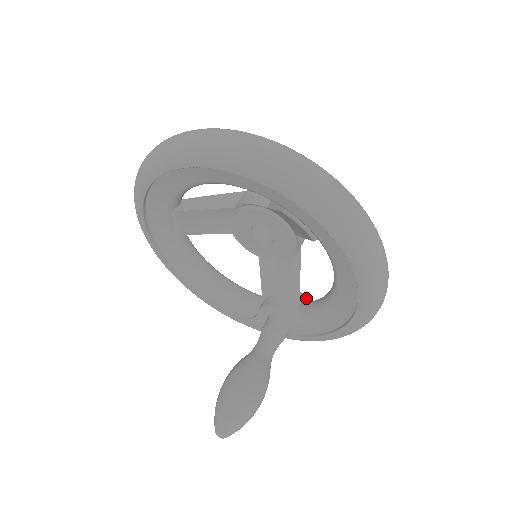
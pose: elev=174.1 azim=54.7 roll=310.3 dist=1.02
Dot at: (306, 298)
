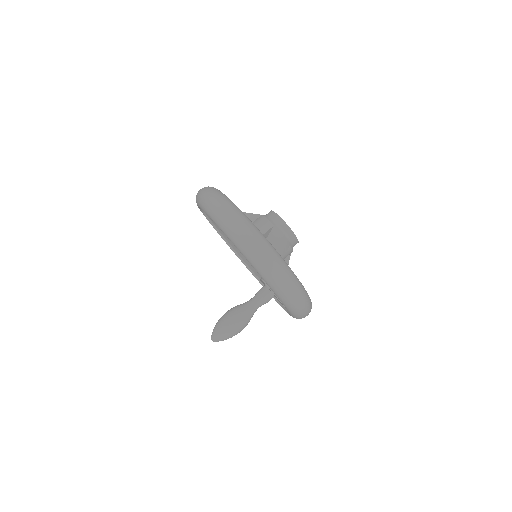
Dot at: occluded
